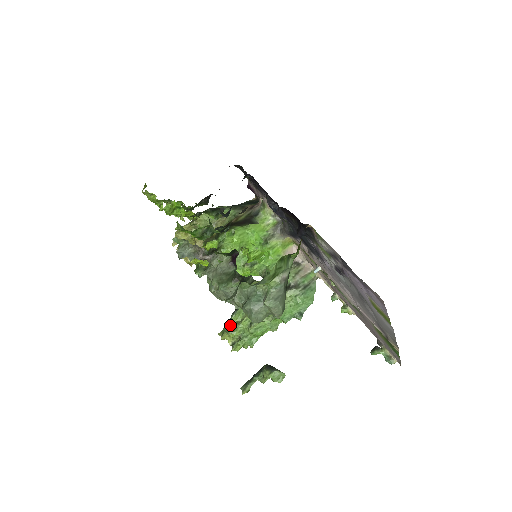
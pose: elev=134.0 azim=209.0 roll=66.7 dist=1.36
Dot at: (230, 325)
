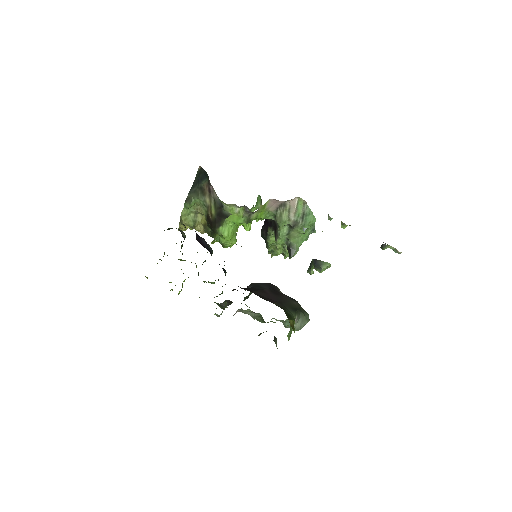
Dot at: (271, 251)
